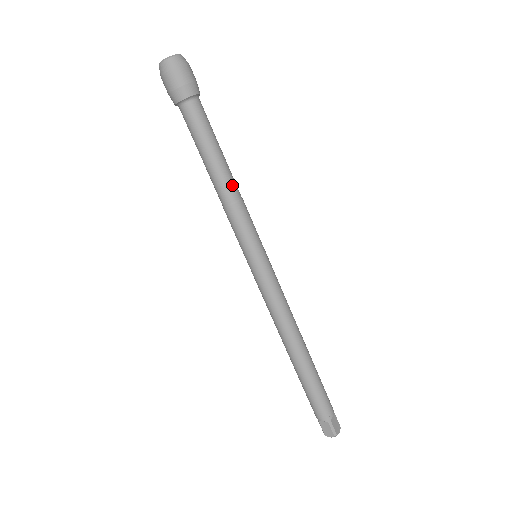
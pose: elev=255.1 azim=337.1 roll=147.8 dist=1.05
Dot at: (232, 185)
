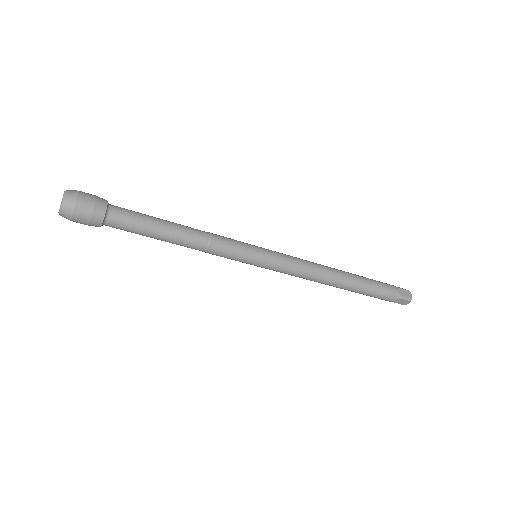
Dot at: (195, 235)
